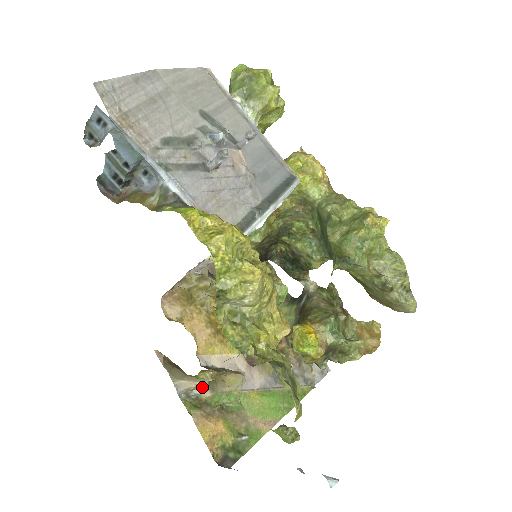
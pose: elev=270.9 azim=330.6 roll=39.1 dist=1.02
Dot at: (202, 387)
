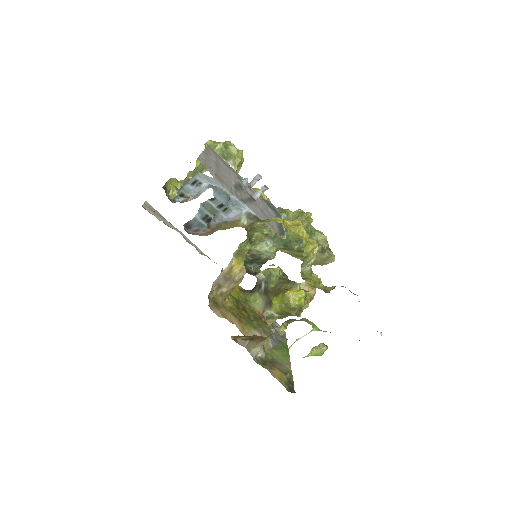
Dot at: (261, 351)
